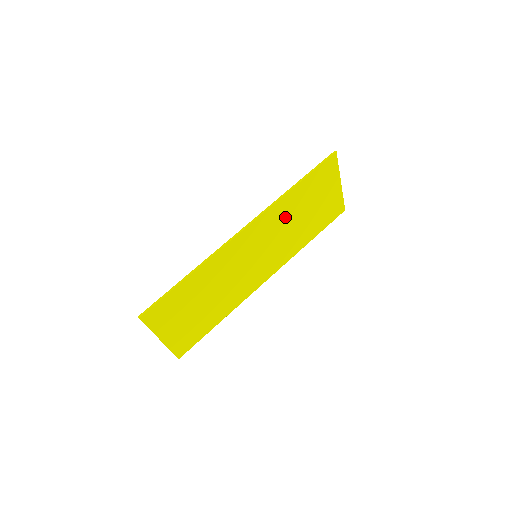
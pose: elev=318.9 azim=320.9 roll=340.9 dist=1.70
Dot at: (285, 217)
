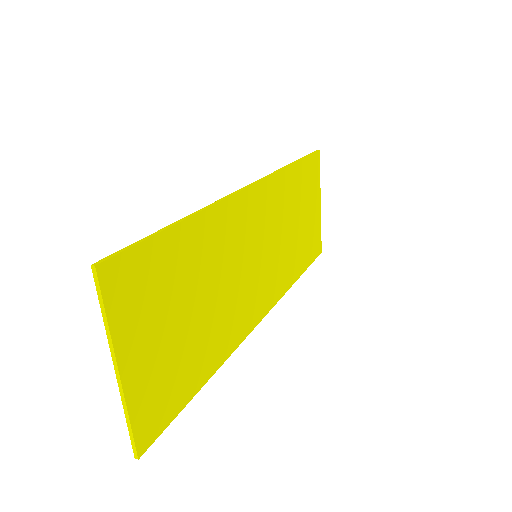
Dot at: (284, 208)
